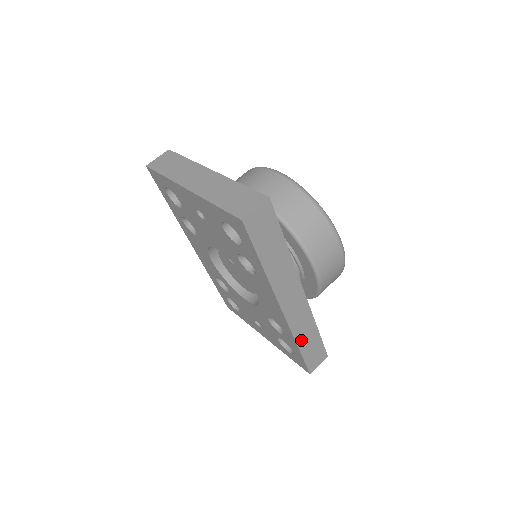
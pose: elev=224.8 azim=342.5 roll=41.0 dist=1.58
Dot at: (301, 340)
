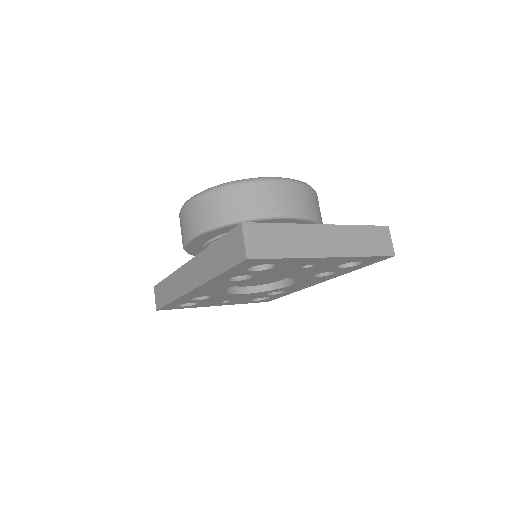
Dot at: occluded
